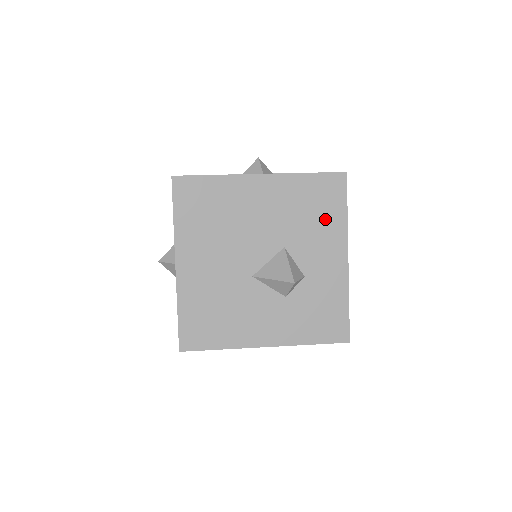
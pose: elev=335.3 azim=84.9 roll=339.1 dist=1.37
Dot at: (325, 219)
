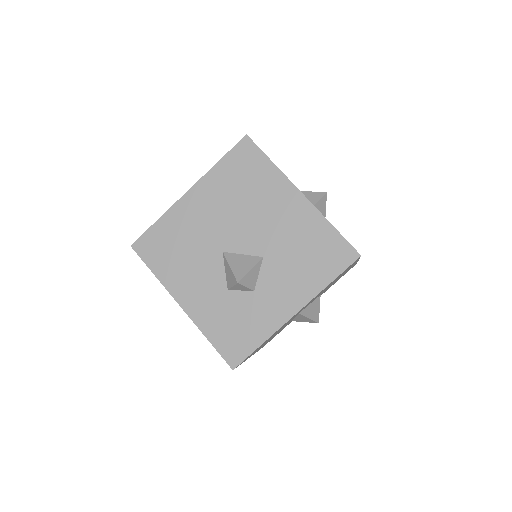
Dot at: (310, 270)
